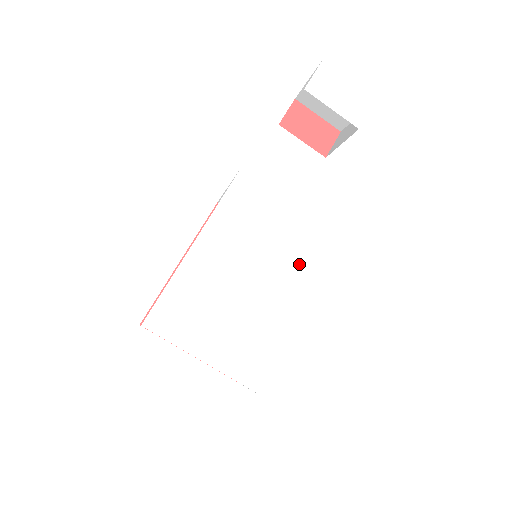
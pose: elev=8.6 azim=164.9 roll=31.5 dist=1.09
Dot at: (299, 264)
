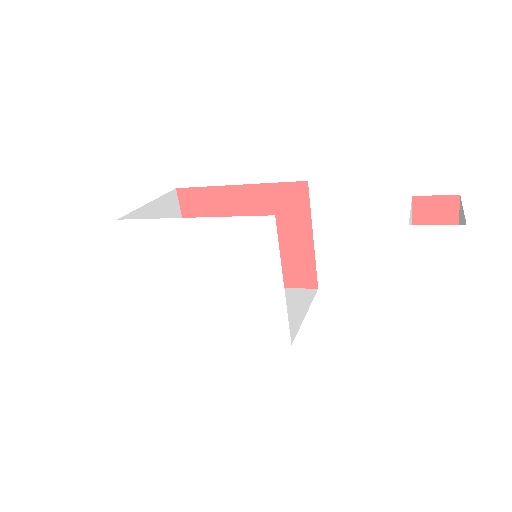
Dot at: (241, 307)
